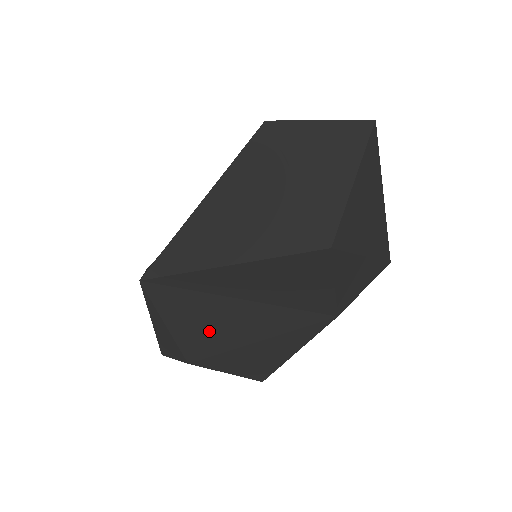
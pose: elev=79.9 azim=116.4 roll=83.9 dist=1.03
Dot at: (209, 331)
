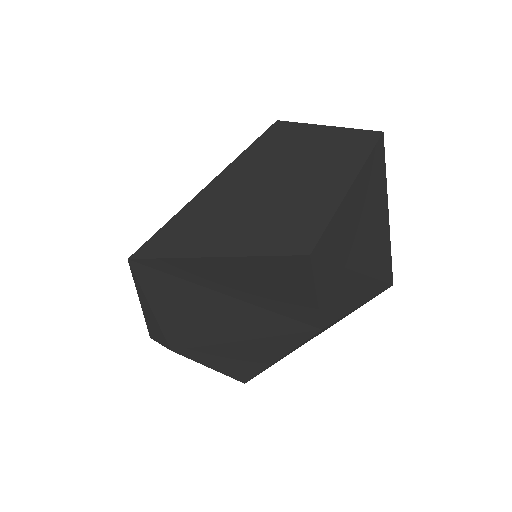
Dot at: (192, 321)
